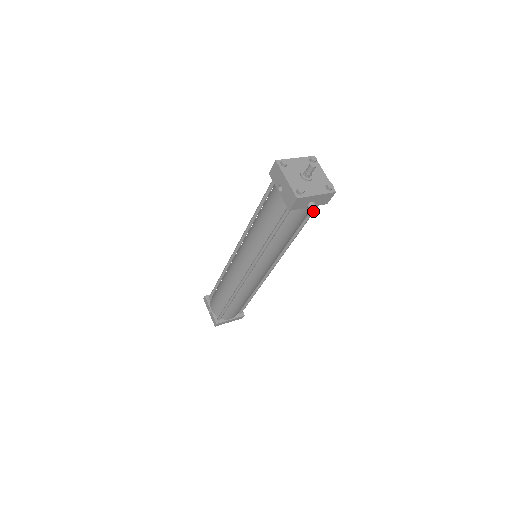
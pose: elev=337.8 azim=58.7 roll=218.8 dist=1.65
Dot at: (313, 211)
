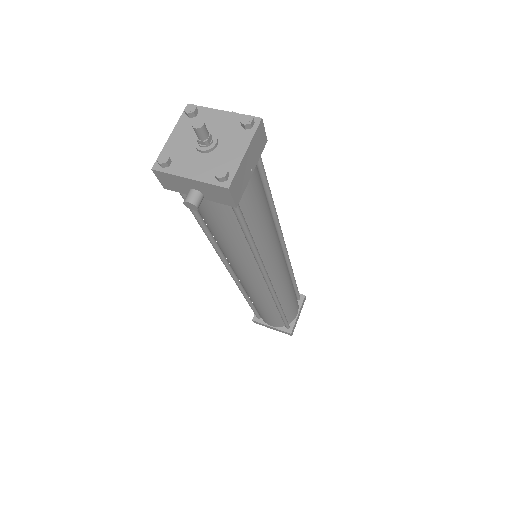
Dot at: (187, 204)
